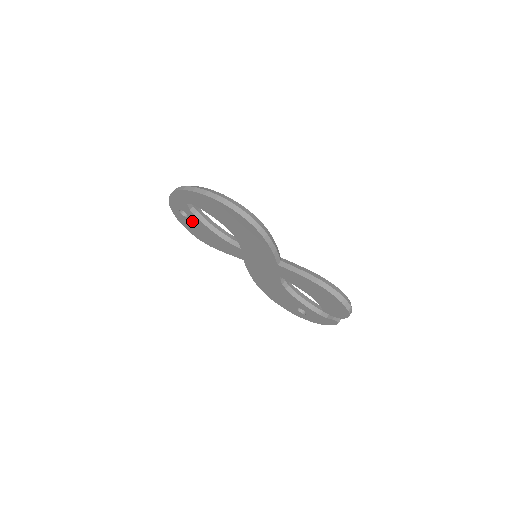
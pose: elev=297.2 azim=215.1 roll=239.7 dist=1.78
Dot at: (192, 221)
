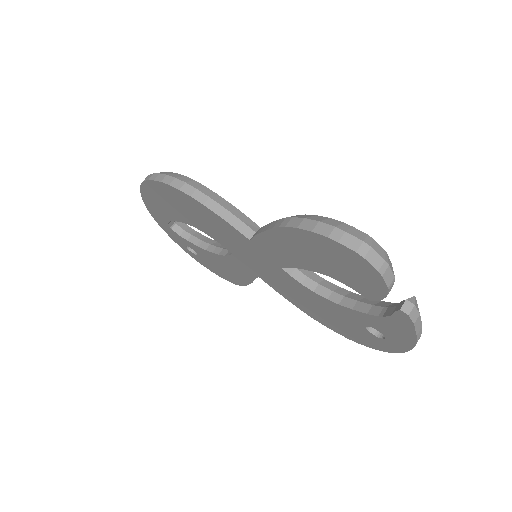
Dot at: (201, 255)
